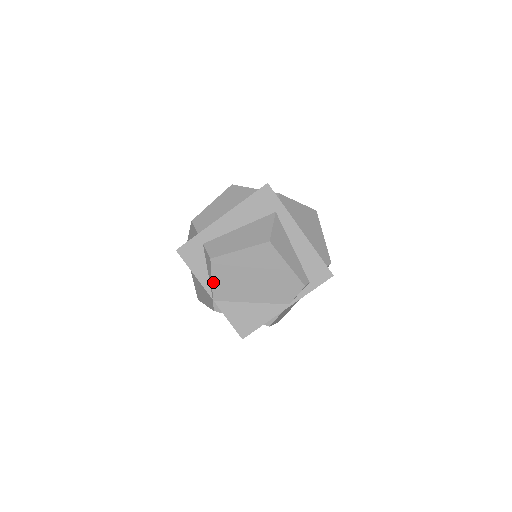
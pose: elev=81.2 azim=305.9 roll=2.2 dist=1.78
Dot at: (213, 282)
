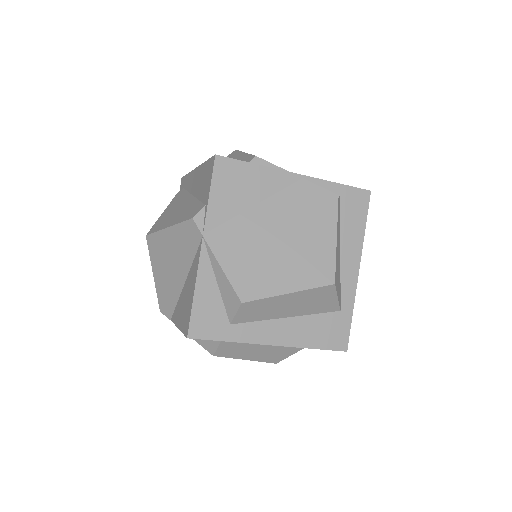
Dot at: occluded
